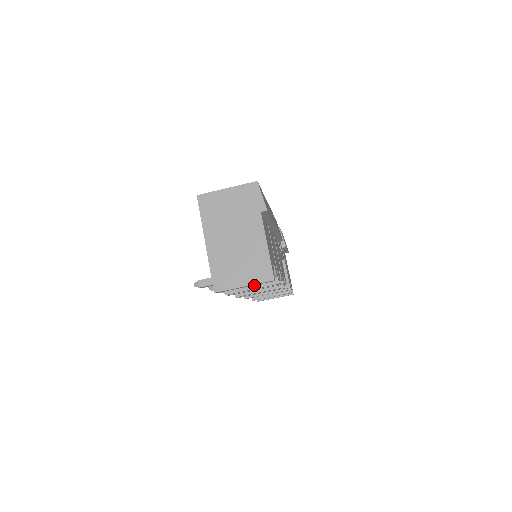
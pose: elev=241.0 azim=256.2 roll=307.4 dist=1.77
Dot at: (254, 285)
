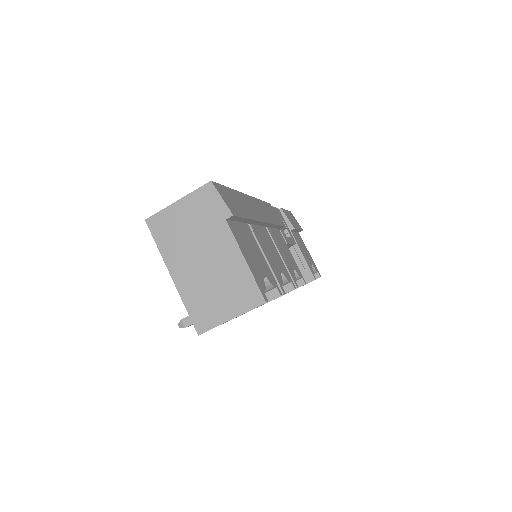
Dot at: occluded
